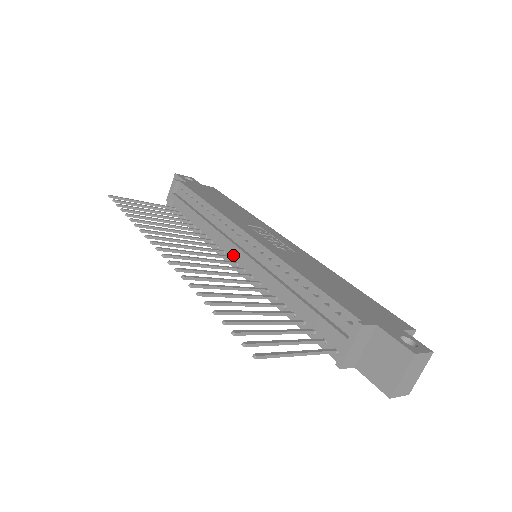
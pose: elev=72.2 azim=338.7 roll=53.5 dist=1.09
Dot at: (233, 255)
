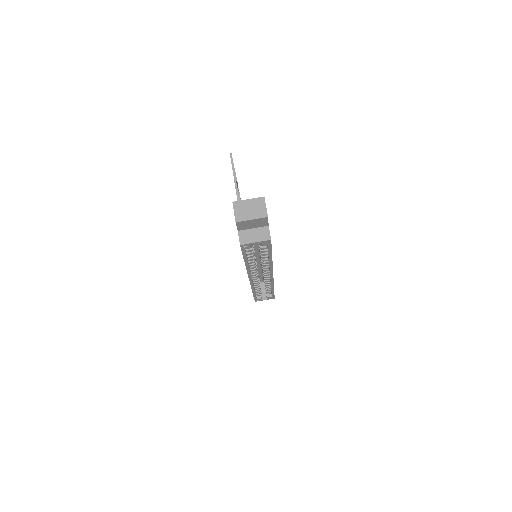
Dot at: occluded
